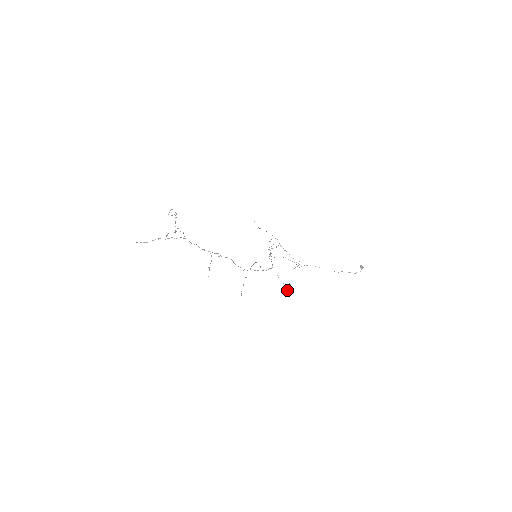
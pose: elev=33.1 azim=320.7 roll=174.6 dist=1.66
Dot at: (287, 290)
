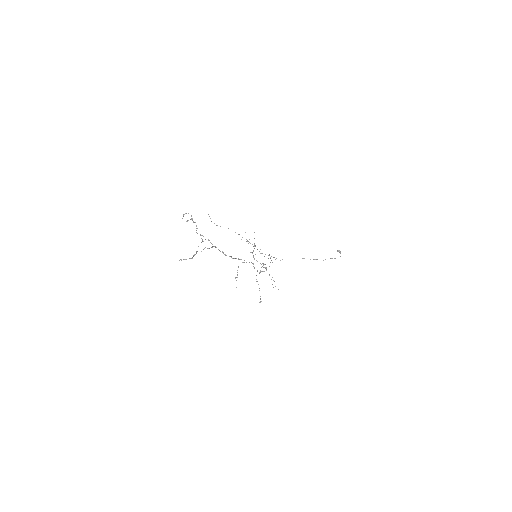
Dot at: (273, 287)
